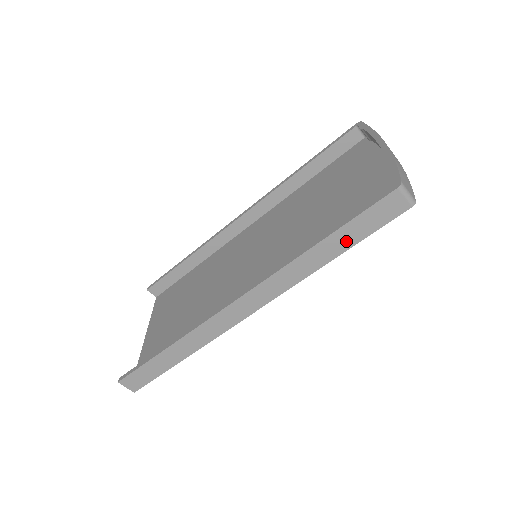
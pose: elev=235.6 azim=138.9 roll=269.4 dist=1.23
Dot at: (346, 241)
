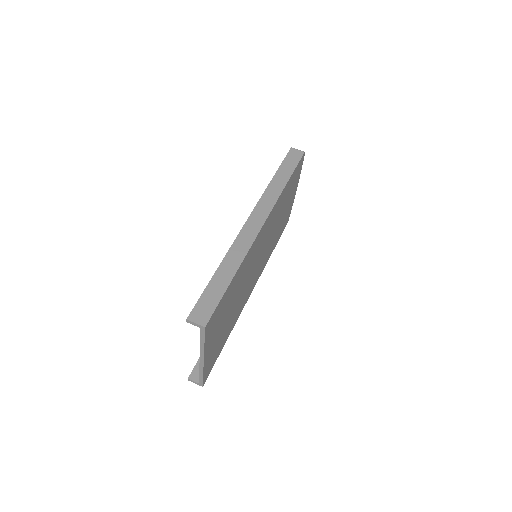
Dot at: (287, 172)
